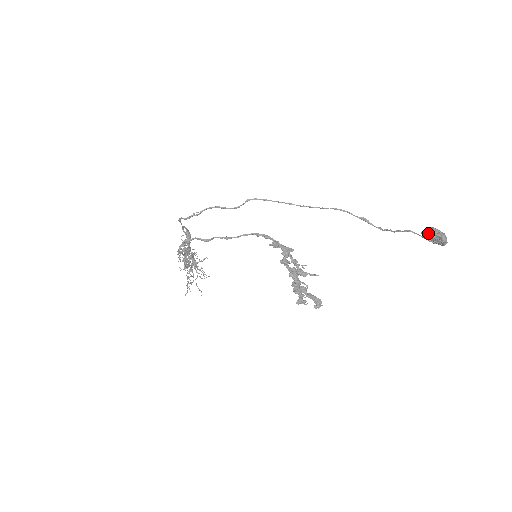
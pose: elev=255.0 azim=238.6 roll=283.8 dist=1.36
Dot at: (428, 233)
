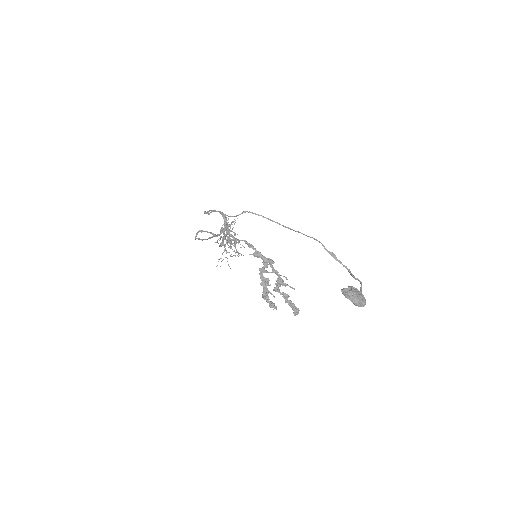
Dot at: (343, 292)
